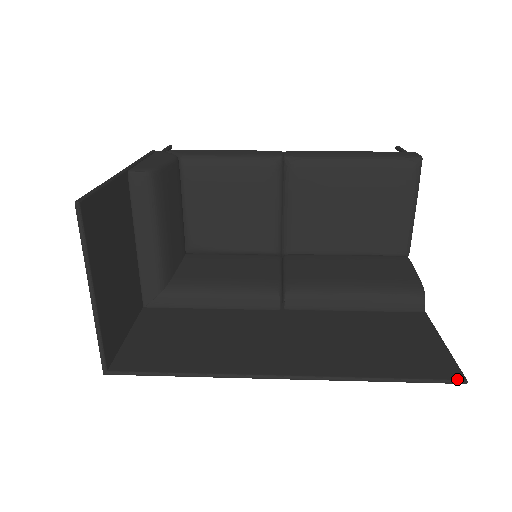
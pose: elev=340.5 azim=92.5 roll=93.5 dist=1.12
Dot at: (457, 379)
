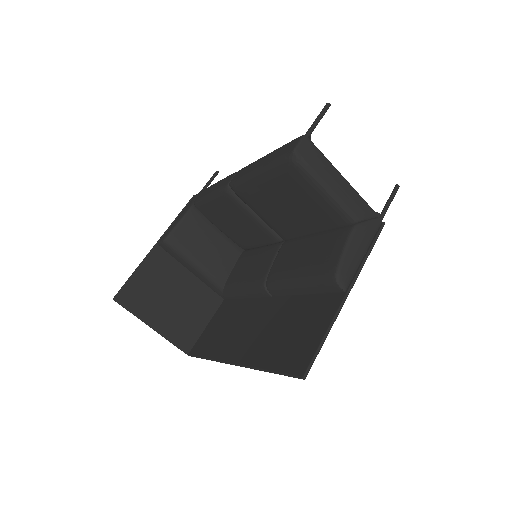
Dot at: (298, 376)
